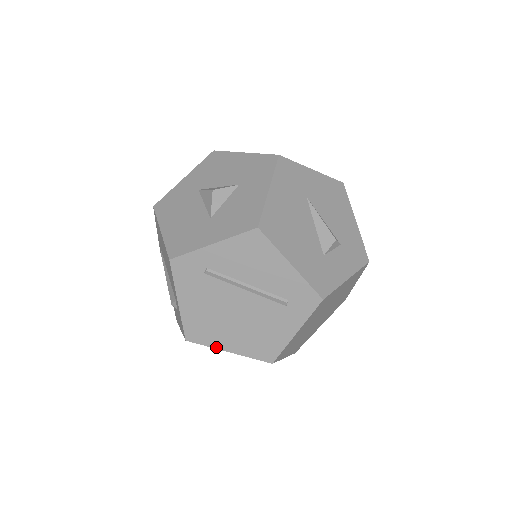
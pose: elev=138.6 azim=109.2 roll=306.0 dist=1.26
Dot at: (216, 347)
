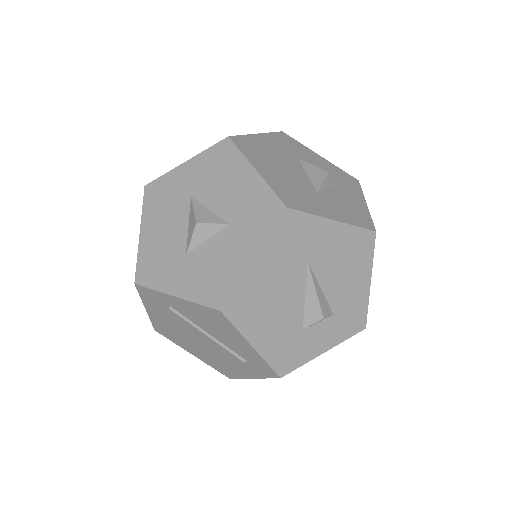
Dot at: (181, 347)
